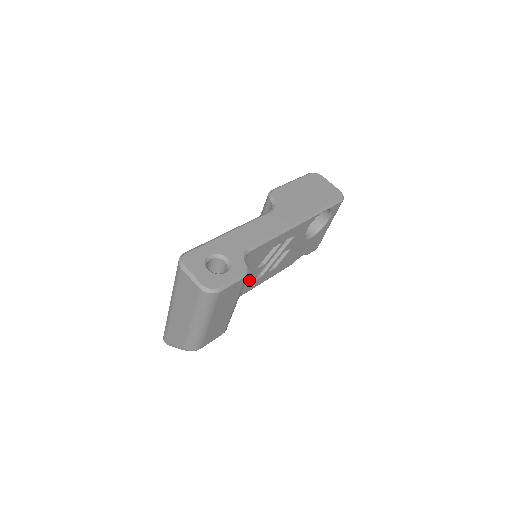
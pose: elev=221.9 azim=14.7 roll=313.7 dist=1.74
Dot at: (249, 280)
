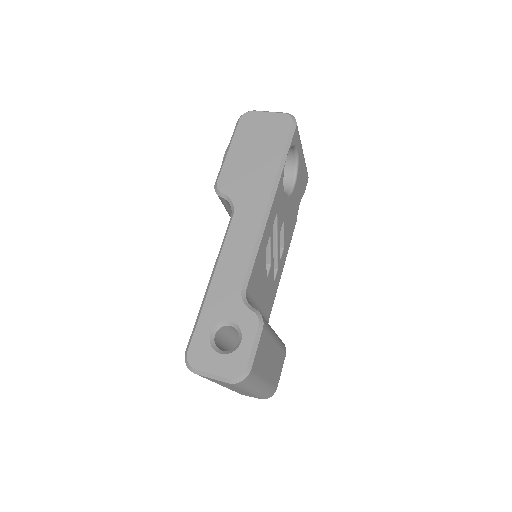
Dot at: (269, 290)
